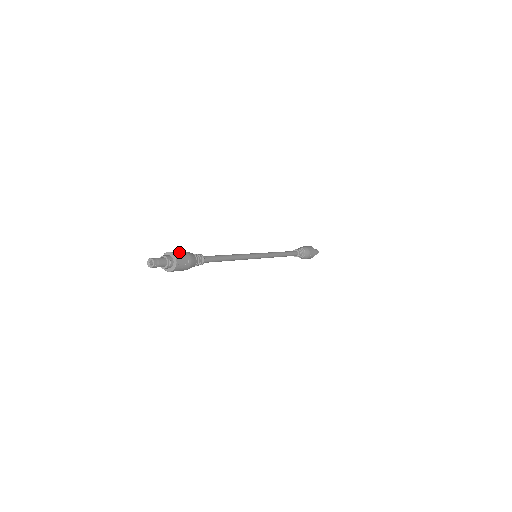
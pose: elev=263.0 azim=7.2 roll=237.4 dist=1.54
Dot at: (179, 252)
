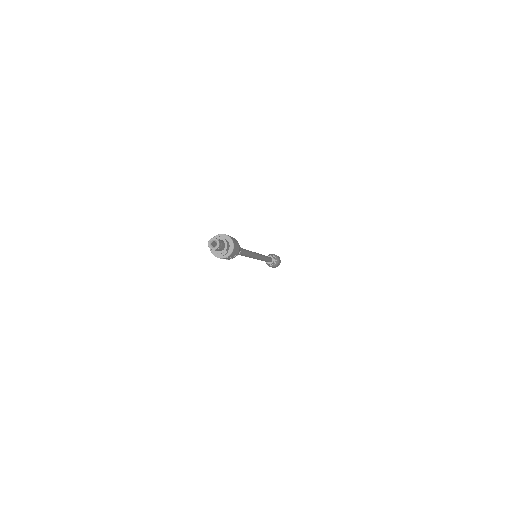
Dot at: (237, 244)
